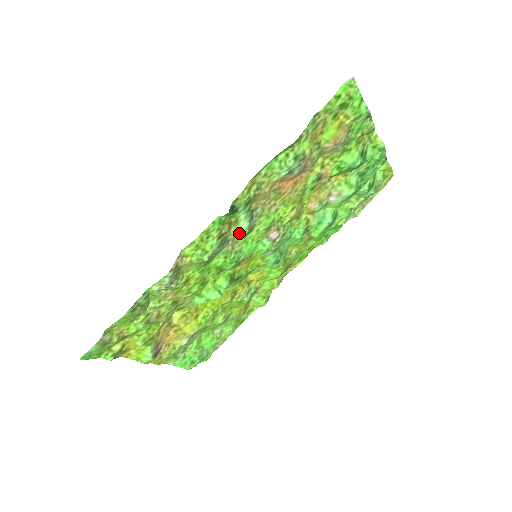
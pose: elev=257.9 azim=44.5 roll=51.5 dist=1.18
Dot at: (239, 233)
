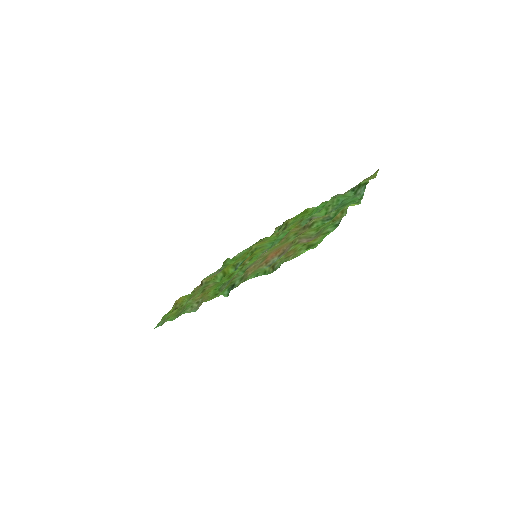
Dot at: (239, 275)
